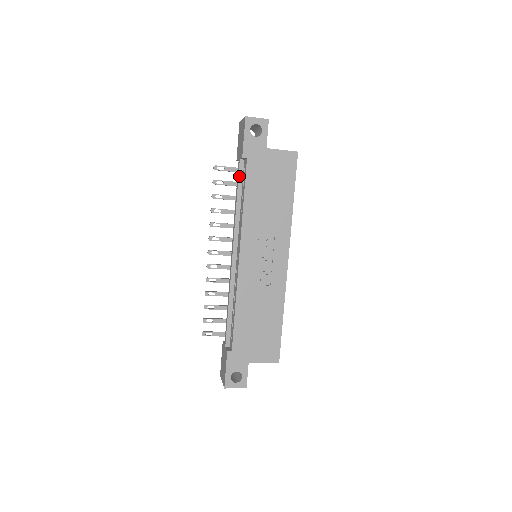
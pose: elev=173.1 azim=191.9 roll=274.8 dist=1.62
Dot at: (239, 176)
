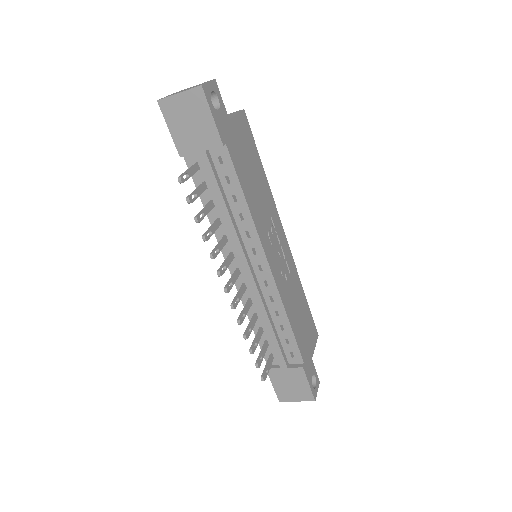
Dot at: (214, 174)
